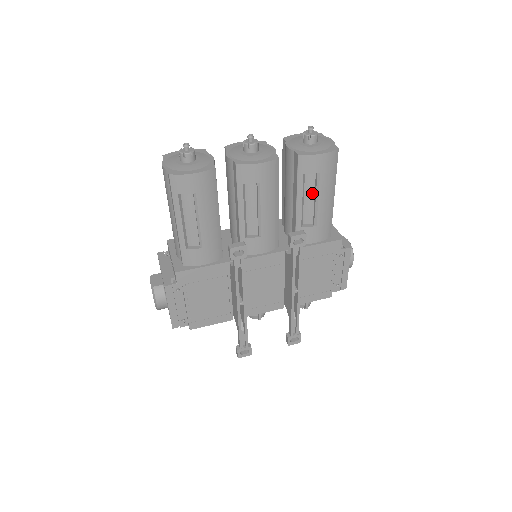
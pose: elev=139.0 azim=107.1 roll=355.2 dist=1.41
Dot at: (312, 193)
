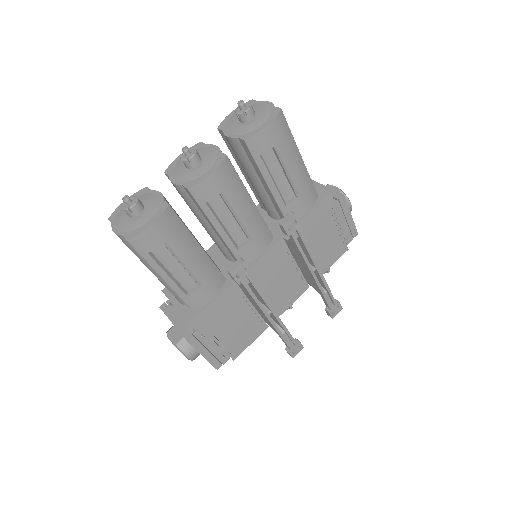
Dot at: (278, 168)
